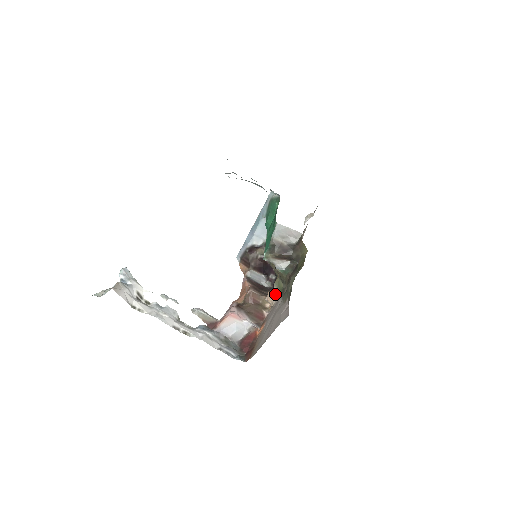
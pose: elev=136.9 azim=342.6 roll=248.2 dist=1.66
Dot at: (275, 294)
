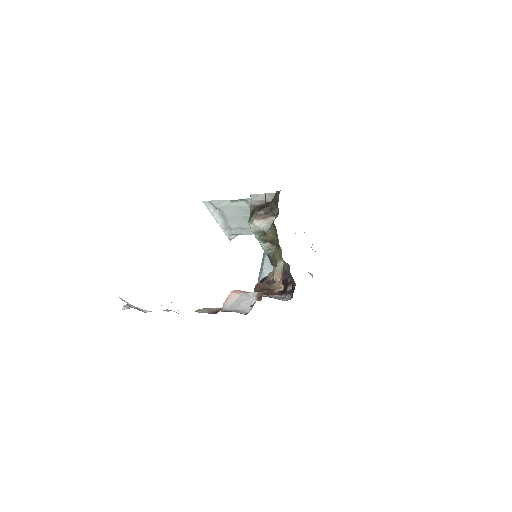
Dot at: (280, 268)
